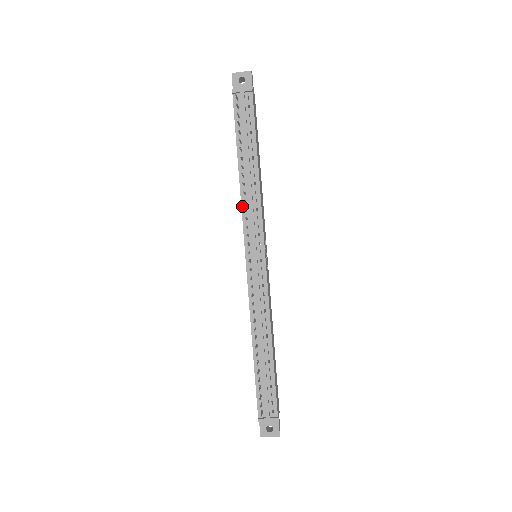
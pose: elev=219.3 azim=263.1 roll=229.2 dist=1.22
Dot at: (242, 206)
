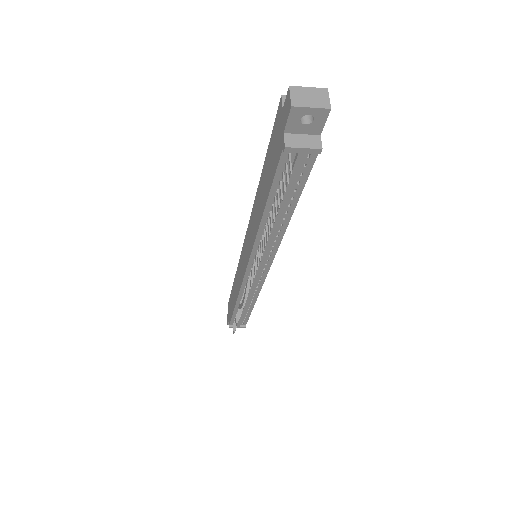
Dot at: (255, 244)
